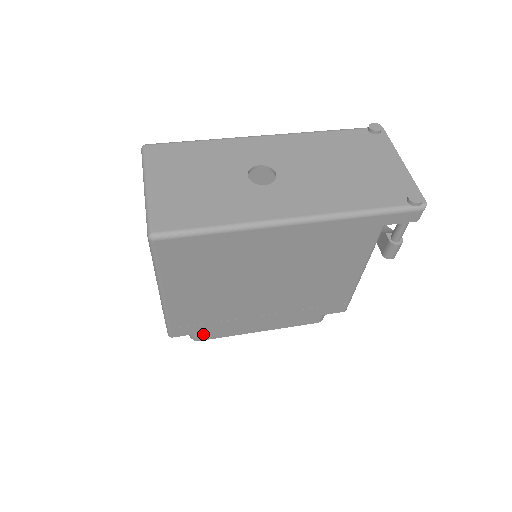
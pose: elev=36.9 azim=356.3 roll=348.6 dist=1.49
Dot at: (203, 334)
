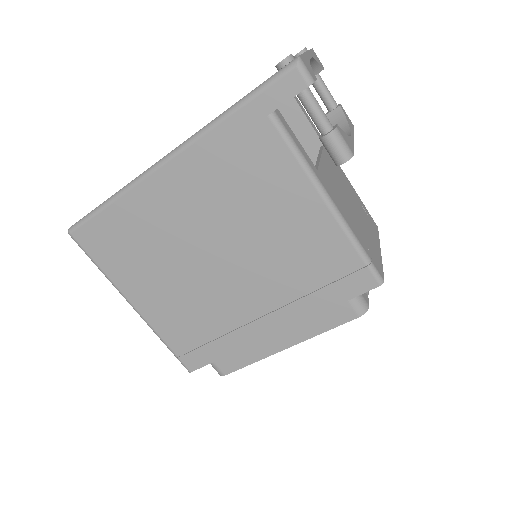
Dot at: (220, 362)
